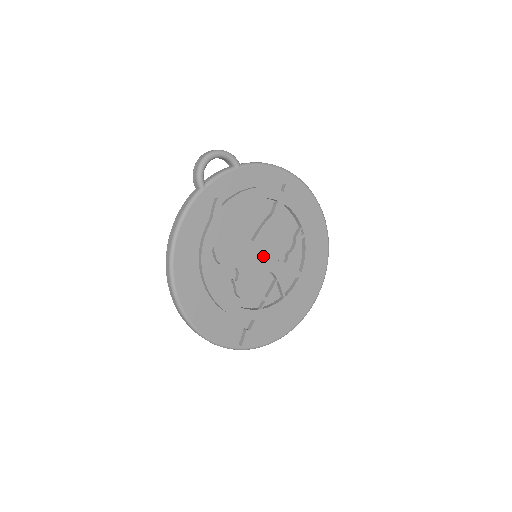
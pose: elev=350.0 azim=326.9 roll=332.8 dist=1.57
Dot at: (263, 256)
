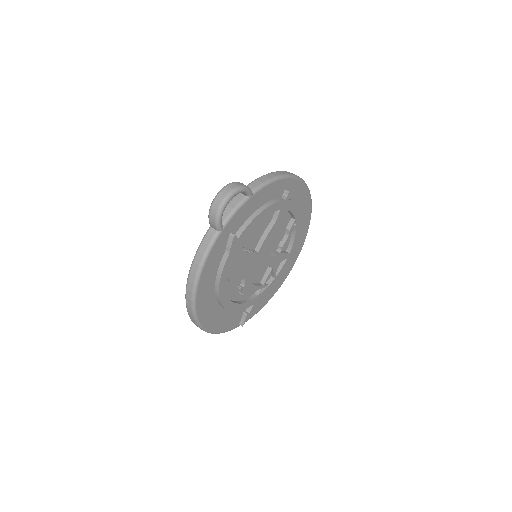
Dot at: (264, 258)
